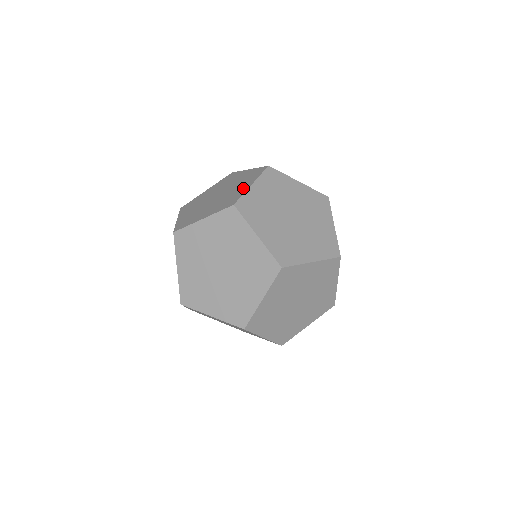
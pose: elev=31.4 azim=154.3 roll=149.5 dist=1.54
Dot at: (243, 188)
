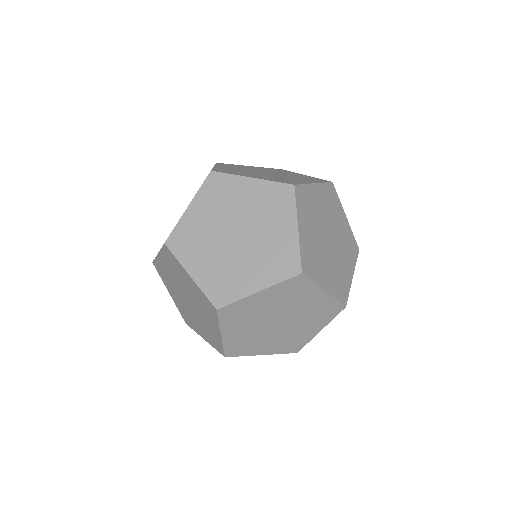
Dot at: (304, 181)
